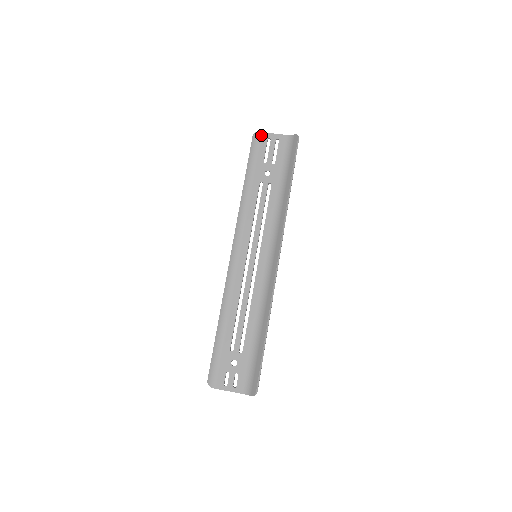
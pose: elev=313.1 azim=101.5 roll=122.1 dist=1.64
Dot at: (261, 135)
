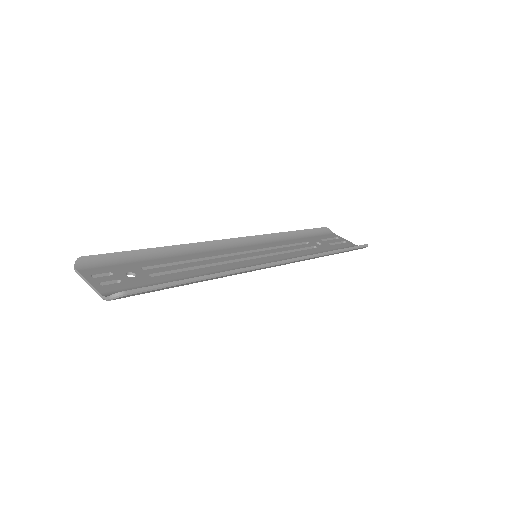
Dot at: (332, 233)
